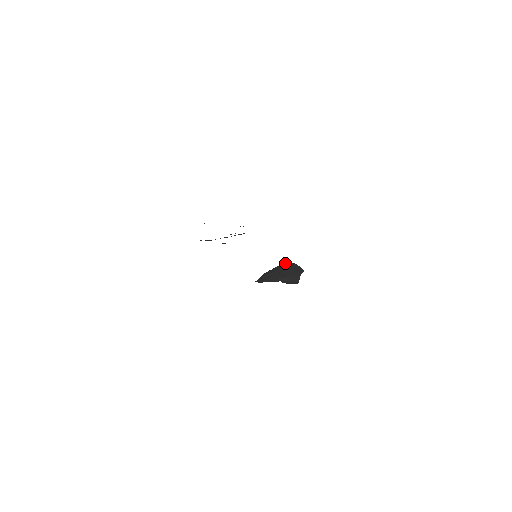
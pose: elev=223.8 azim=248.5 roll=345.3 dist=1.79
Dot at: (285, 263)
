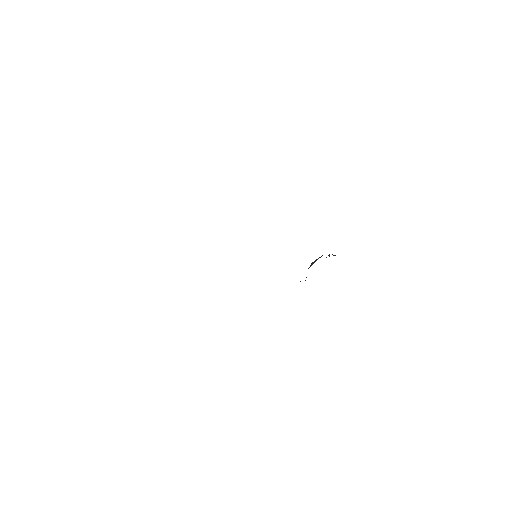
Dot at: occluded
